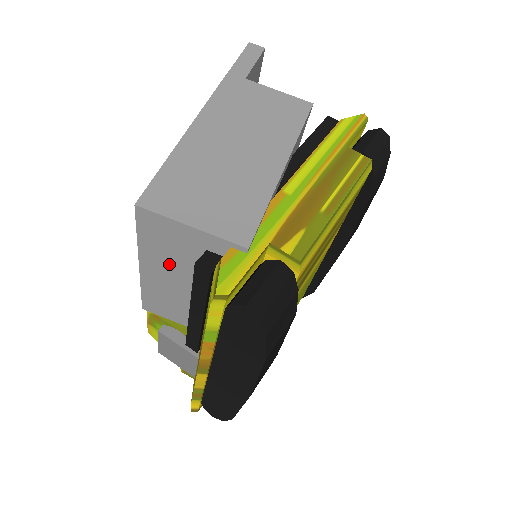
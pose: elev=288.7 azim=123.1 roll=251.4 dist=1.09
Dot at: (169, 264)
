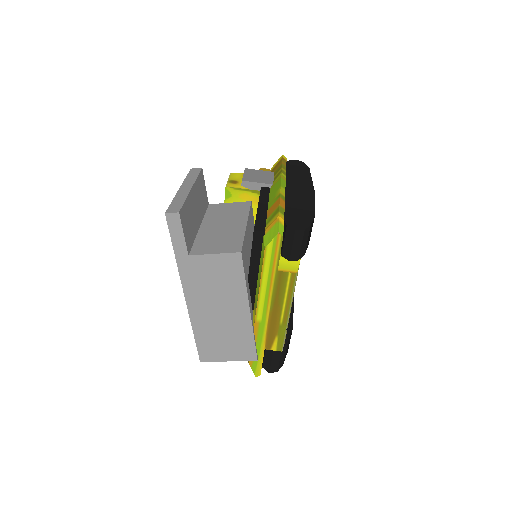
Dot at: occluded
